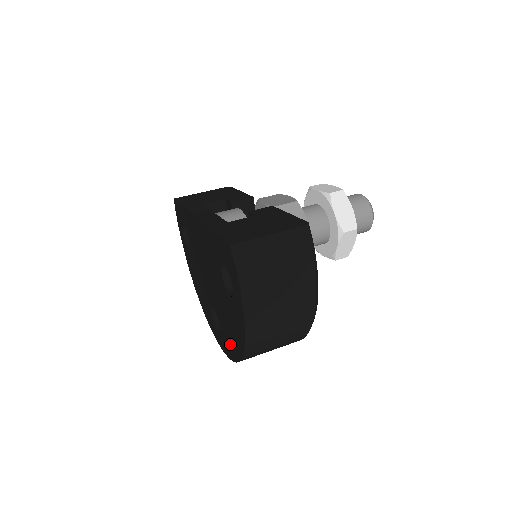
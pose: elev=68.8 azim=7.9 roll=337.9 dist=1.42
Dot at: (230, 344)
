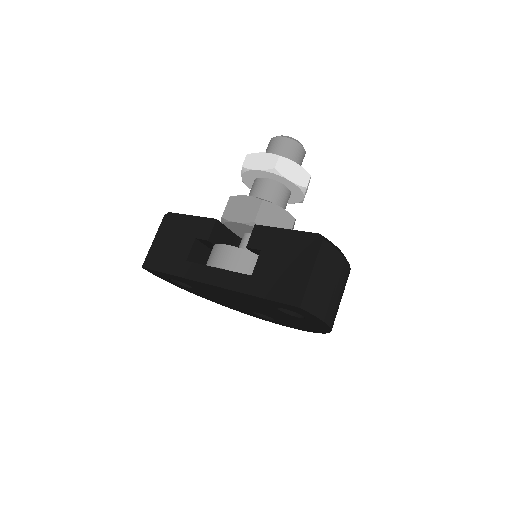
Dot at: (298, 327)
